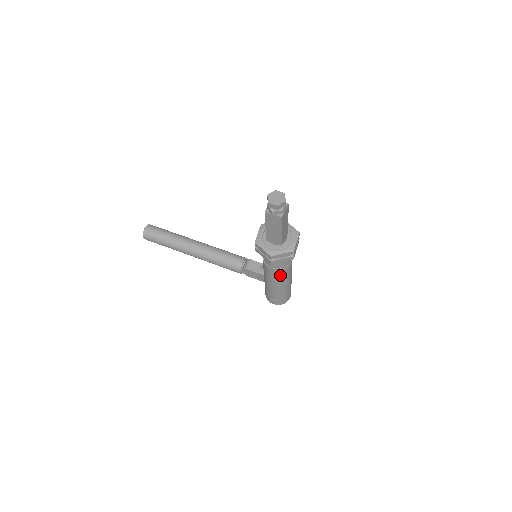
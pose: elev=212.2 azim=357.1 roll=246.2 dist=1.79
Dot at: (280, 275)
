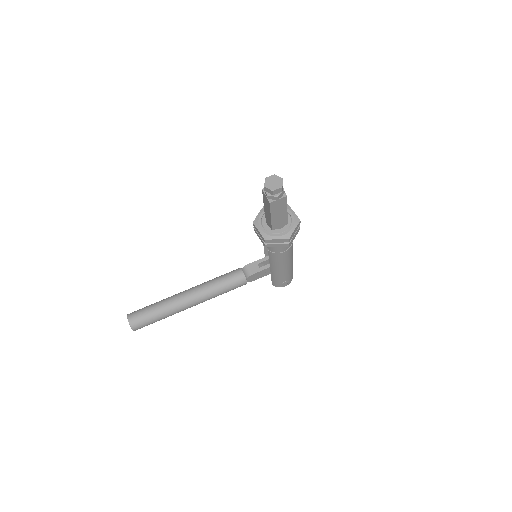
Dot at: (290, 253)
